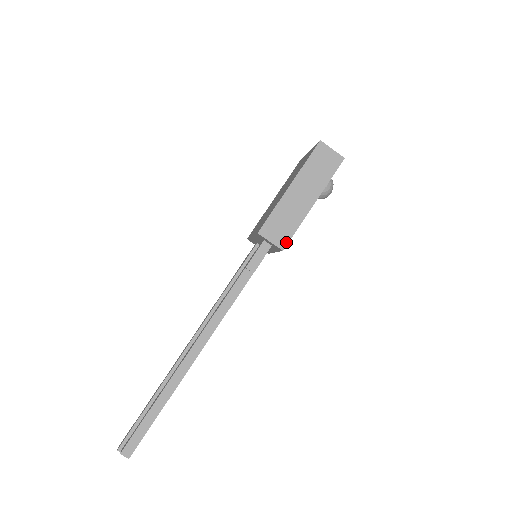
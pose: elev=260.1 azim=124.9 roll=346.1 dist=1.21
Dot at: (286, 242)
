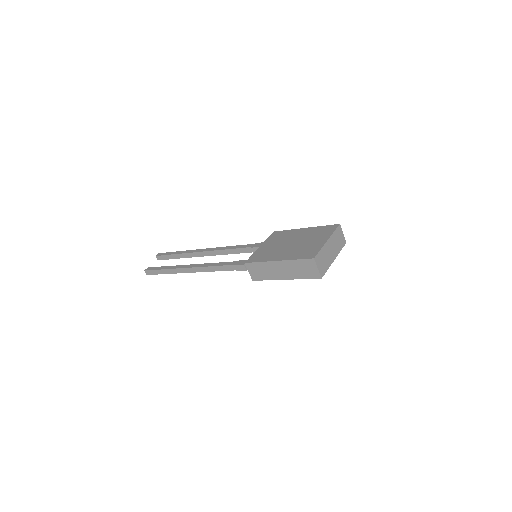
Dot at: (257, 279)
